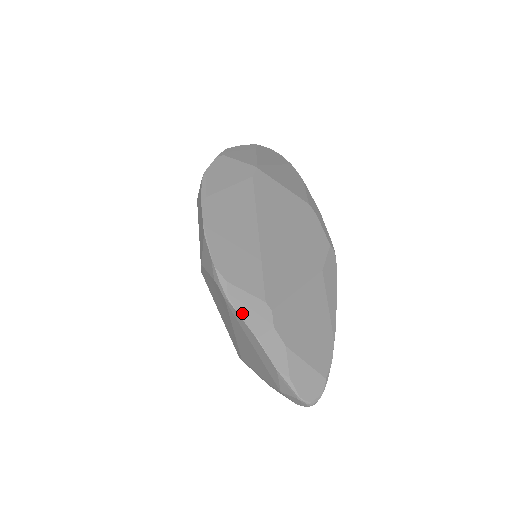
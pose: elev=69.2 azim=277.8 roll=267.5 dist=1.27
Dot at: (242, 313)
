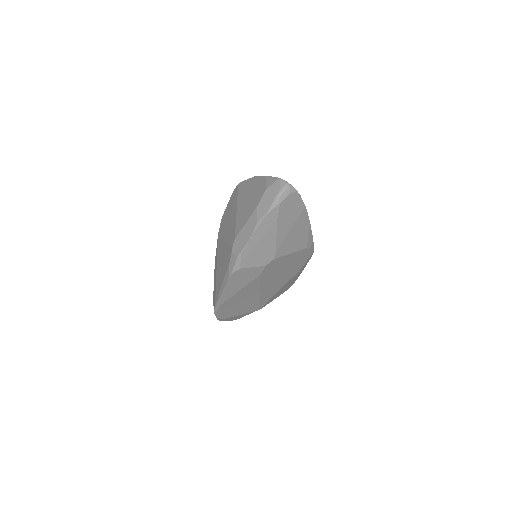
Dot at: occluded
